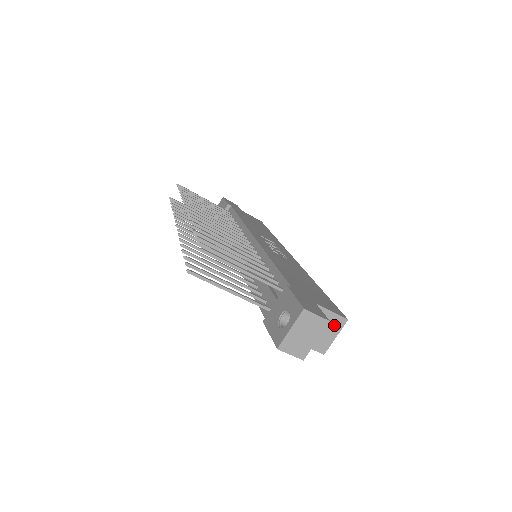
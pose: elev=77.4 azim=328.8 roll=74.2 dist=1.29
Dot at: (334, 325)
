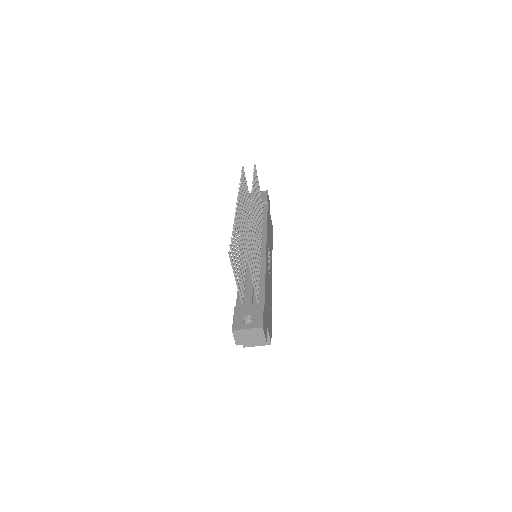
Dot at: occluded
